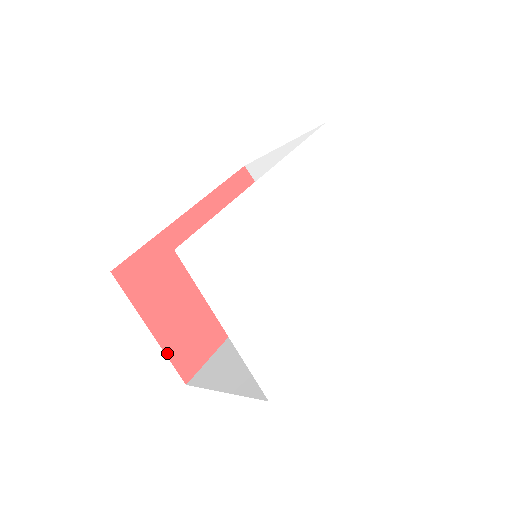
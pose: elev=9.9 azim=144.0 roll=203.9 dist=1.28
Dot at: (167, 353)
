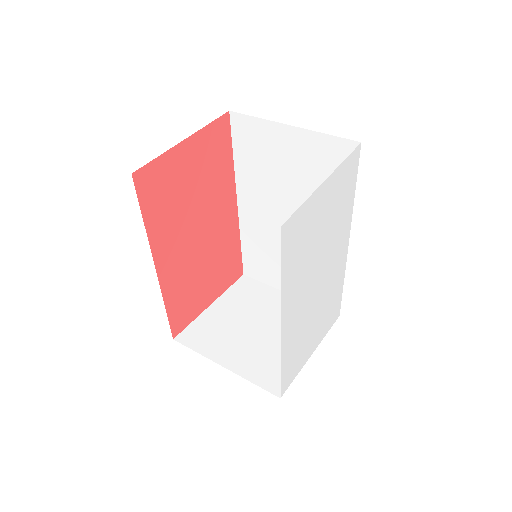
Dot at: (226, 289)
